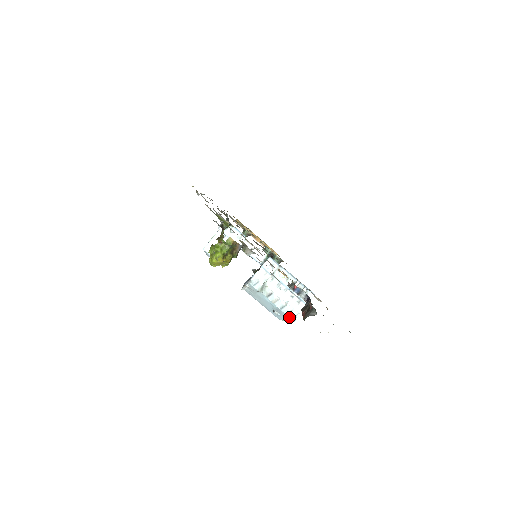
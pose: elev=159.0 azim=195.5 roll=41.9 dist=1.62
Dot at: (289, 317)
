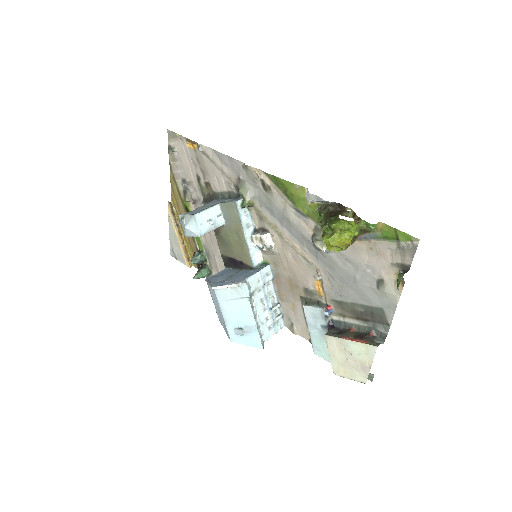
Dot at: (260, 341)
